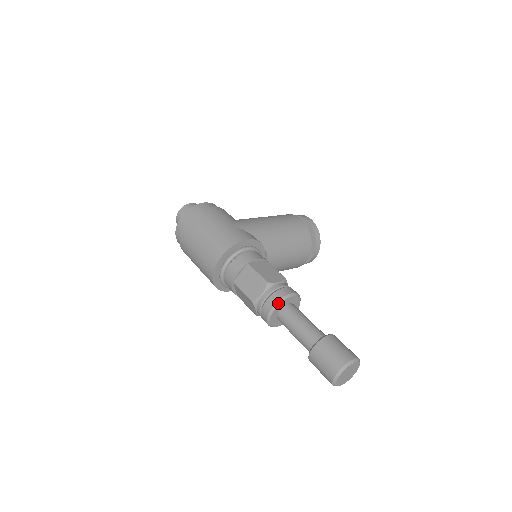
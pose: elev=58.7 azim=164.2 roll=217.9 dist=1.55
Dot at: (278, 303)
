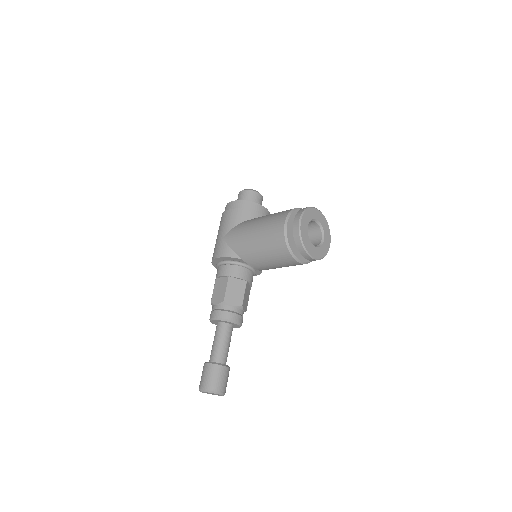
Dot at: (210, 321)
